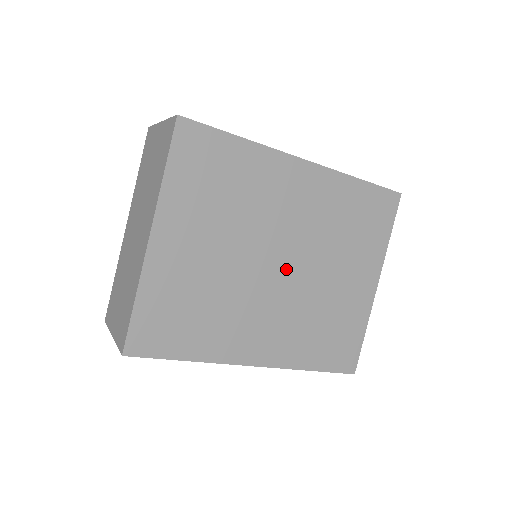
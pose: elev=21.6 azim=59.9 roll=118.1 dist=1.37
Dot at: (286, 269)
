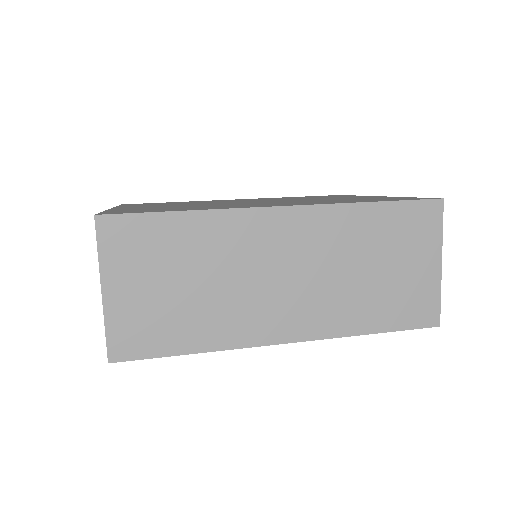
Dot at: occluded
